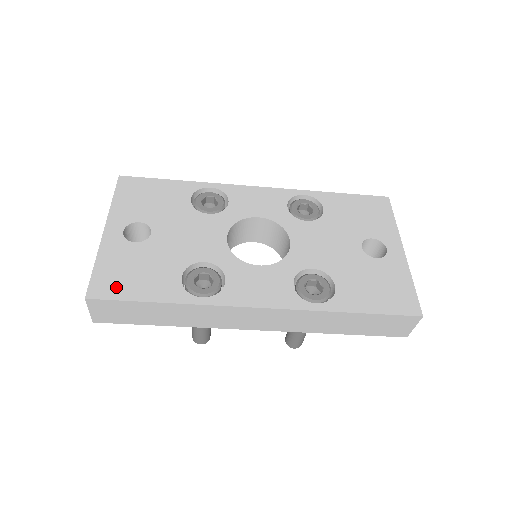
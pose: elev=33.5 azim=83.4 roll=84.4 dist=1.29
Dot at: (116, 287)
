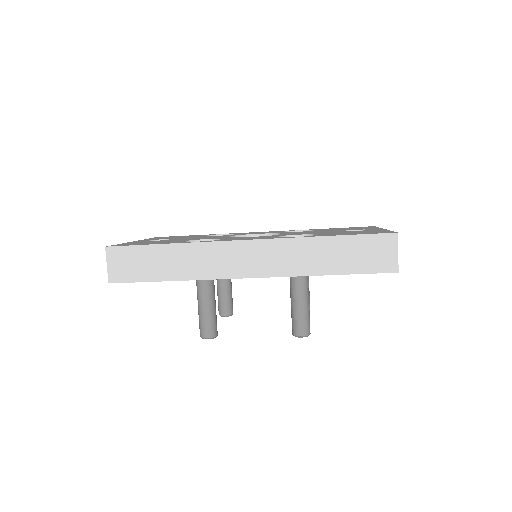
Dot at: (131, 244)
